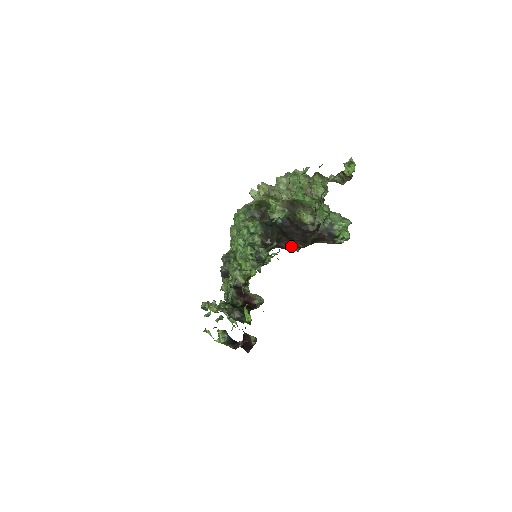
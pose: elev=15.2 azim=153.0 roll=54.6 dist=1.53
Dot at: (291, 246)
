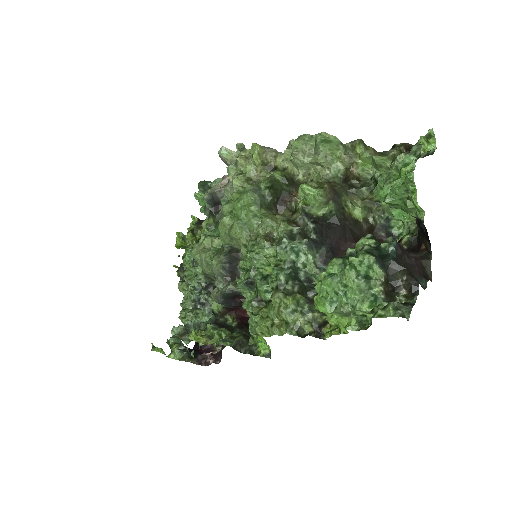
Dot at: occluded
